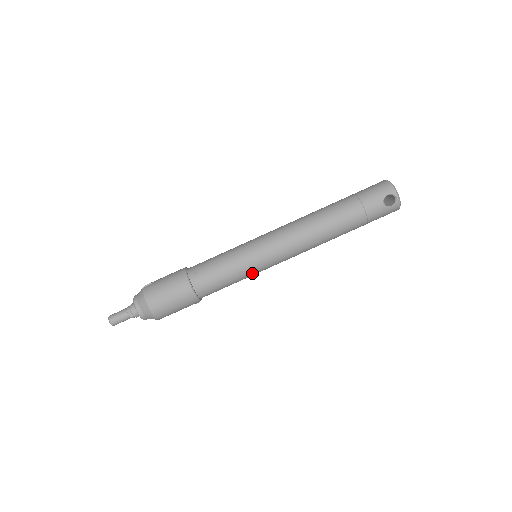
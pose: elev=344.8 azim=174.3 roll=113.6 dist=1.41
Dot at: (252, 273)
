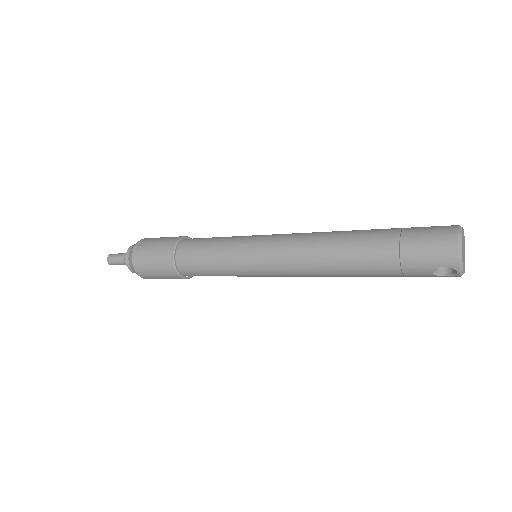
Dot at: occluded
